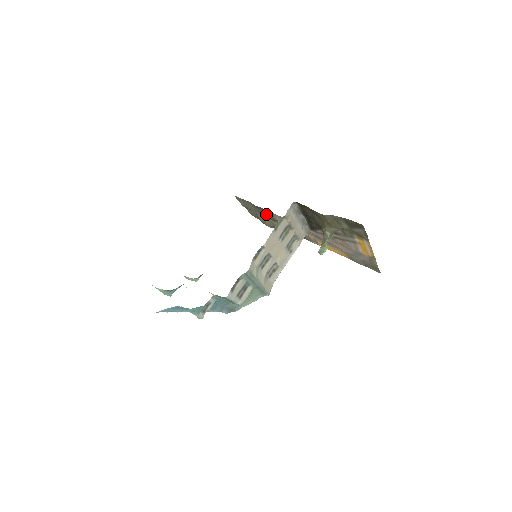
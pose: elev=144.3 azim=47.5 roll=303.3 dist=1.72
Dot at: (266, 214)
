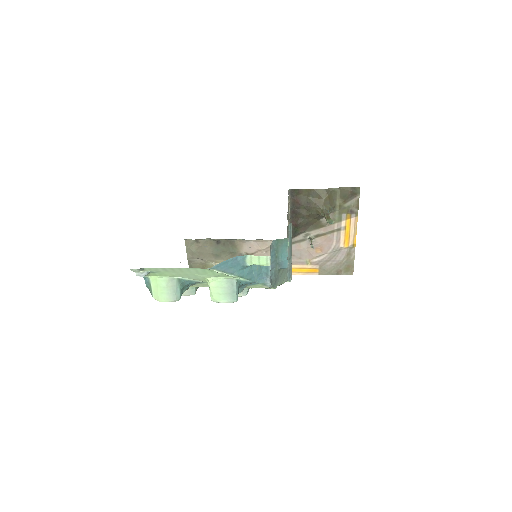
Dot at: (227, 249)
